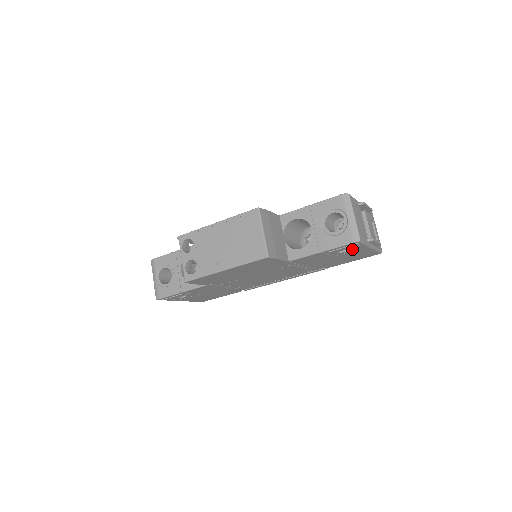
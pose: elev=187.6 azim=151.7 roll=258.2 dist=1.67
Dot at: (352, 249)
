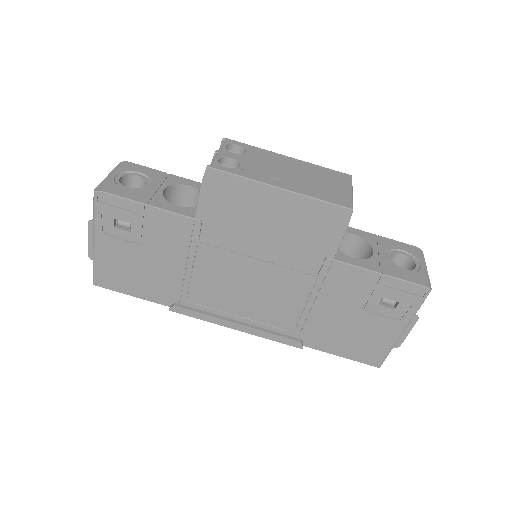
Dot at: (396, 309)
